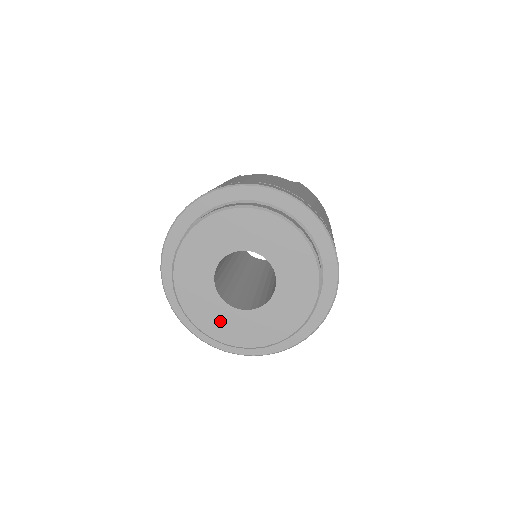
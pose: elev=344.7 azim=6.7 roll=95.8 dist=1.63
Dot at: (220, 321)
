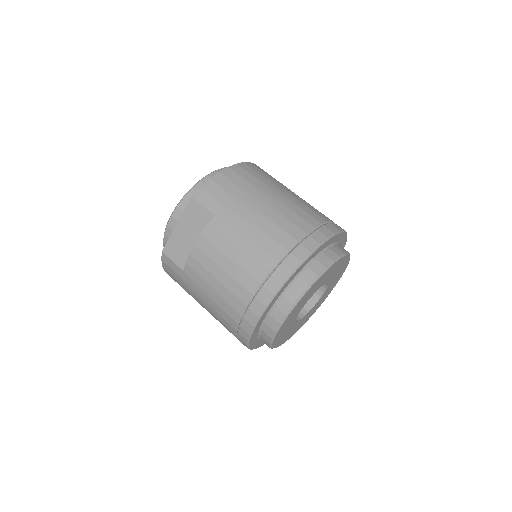
Dot at: occluded
